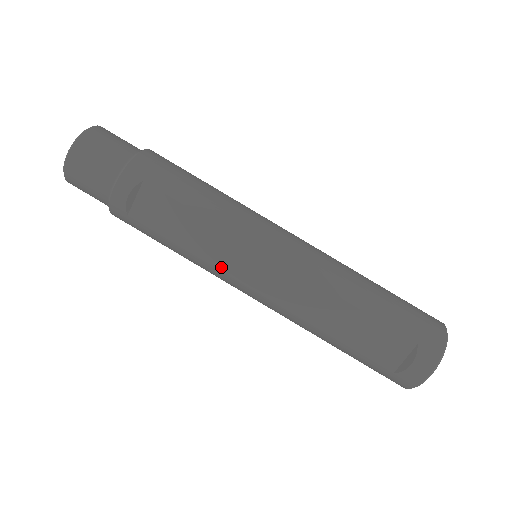
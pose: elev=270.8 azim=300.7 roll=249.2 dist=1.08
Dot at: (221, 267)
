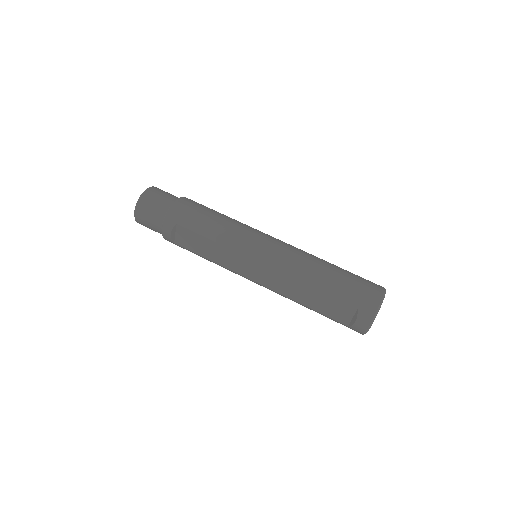
Dot at: (232, 269)
